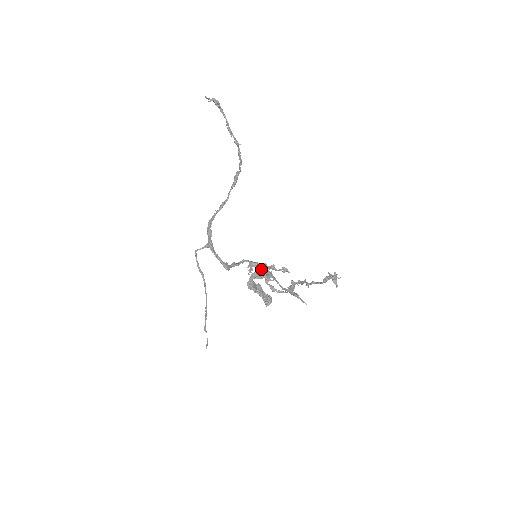
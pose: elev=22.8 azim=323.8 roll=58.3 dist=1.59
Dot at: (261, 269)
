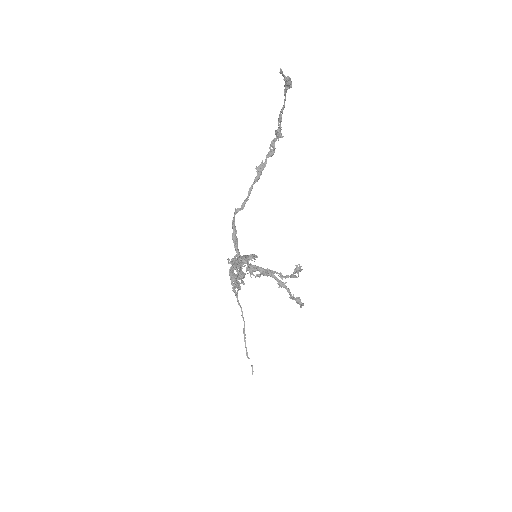
Dot at: (272, 277)
